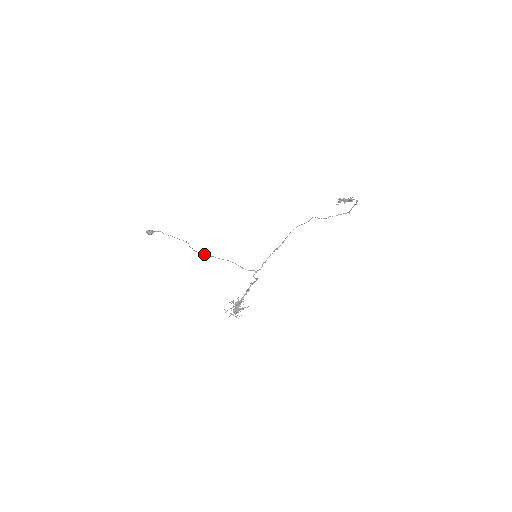
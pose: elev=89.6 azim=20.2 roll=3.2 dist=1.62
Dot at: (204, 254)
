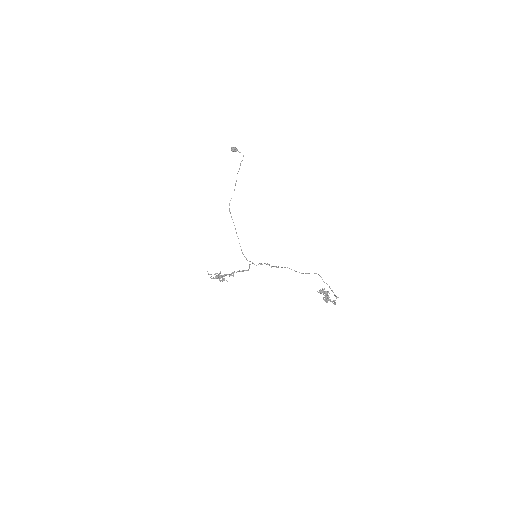
Dot at: (231, 217)
